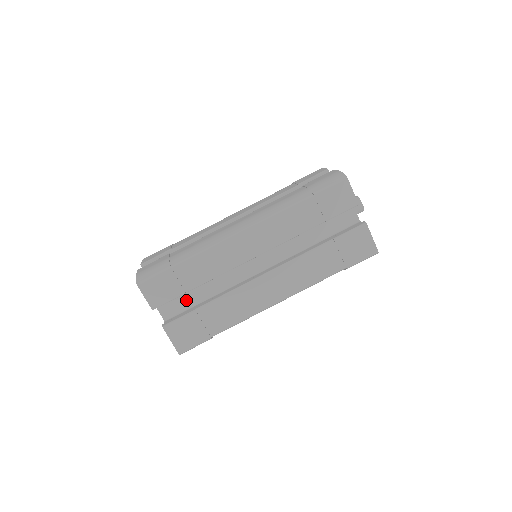
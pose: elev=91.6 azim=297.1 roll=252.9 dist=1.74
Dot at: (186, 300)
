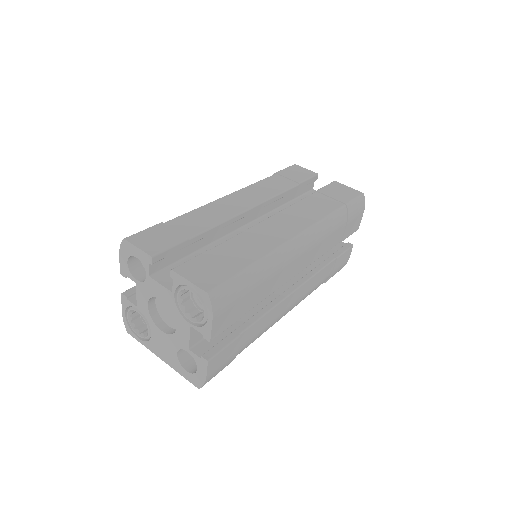
Dot at: occluded
